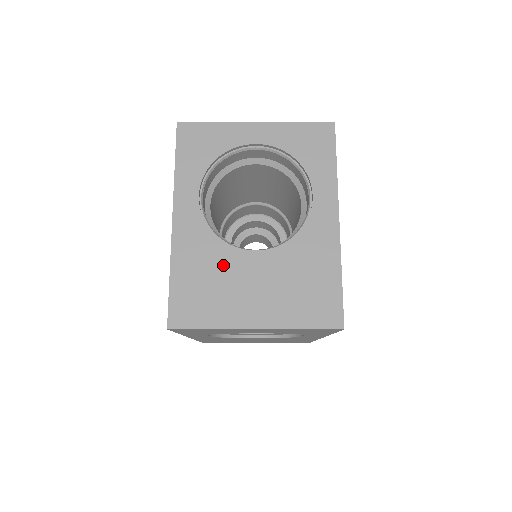
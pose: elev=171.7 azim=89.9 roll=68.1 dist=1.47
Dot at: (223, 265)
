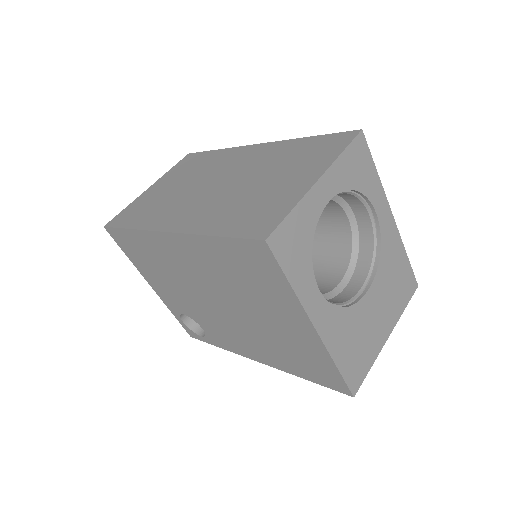
Dot at: (358, 322)
